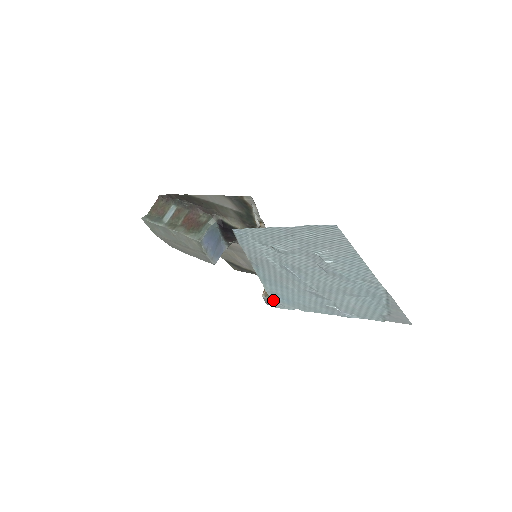
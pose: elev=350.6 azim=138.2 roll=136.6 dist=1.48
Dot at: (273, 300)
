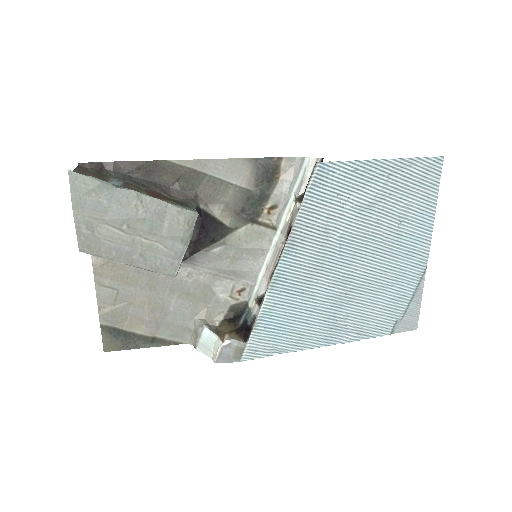
Dot at: (252, 338)
